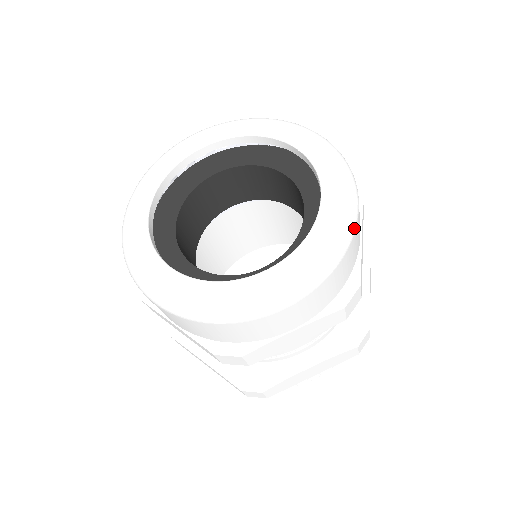
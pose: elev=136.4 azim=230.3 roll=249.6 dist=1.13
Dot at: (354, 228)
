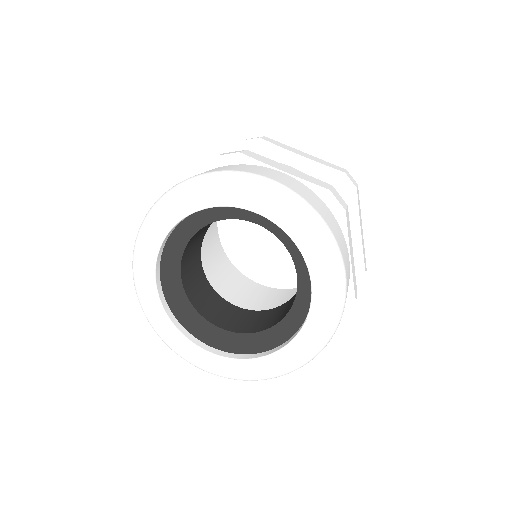
Dot at: (345, 299)
